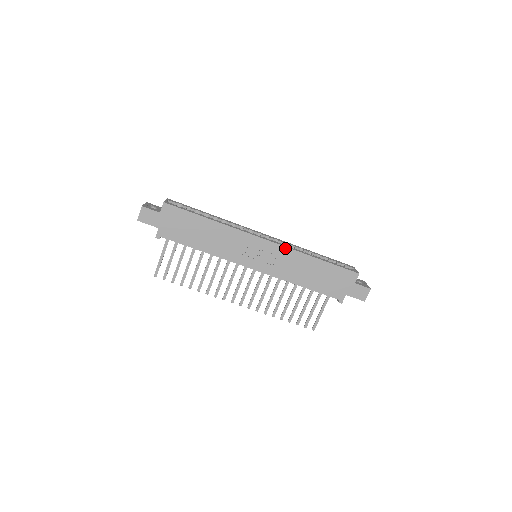
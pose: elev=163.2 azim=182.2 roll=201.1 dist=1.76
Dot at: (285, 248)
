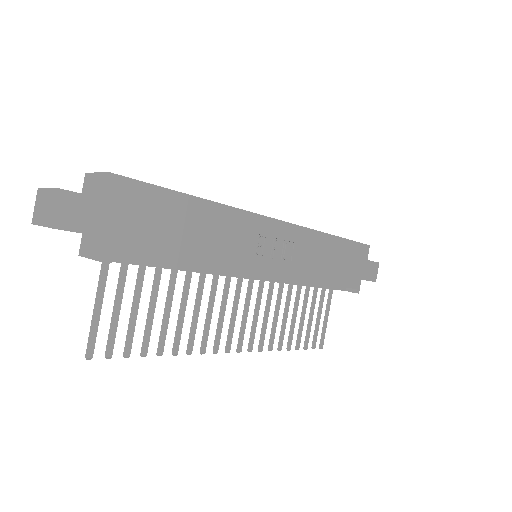
Dot at: (302, 229)
